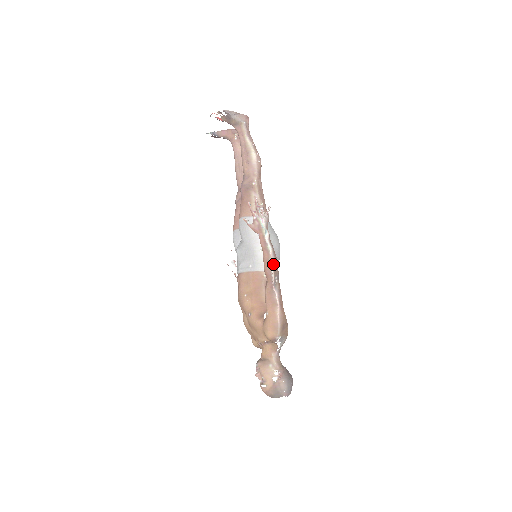
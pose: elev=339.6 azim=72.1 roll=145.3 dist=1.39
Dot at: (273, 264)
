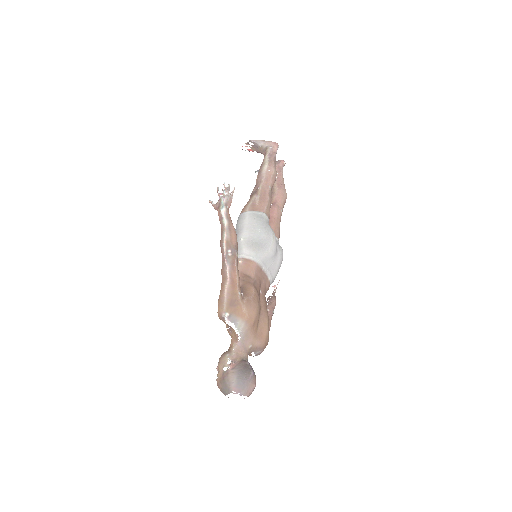
Dot at: (226, 236)
